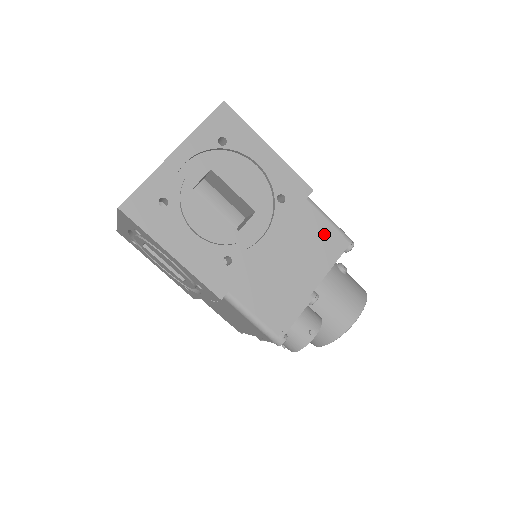
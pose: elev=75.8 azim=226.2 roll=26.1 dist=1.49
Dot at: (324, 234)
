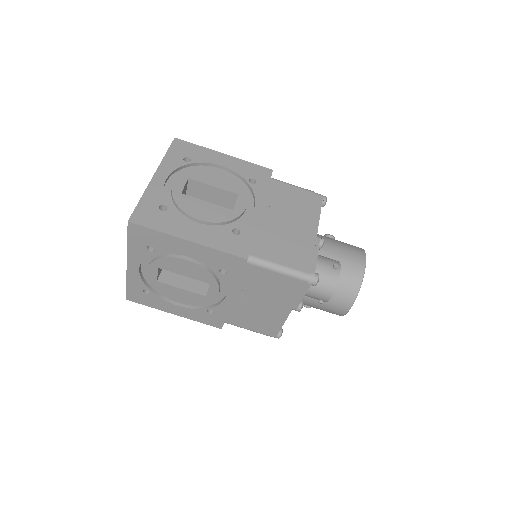
Dot at: (299, 196)
